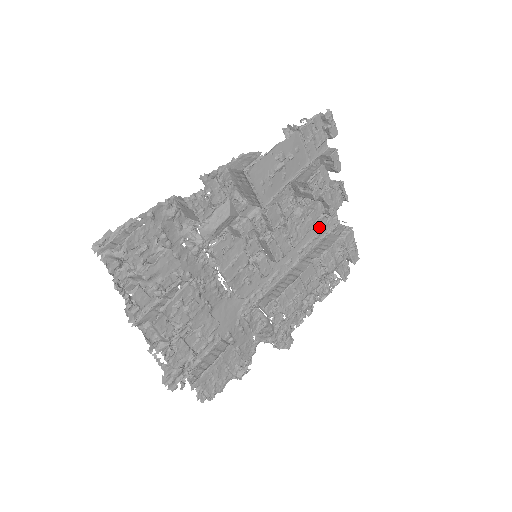
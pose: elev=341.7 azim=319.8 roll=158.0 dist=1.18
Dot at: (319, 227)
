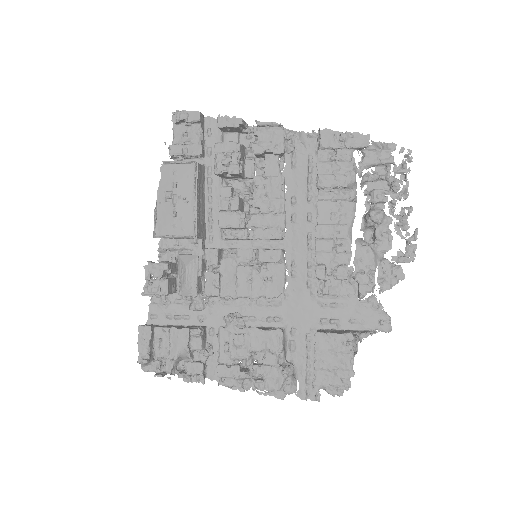
Dot at: (303, 162)
